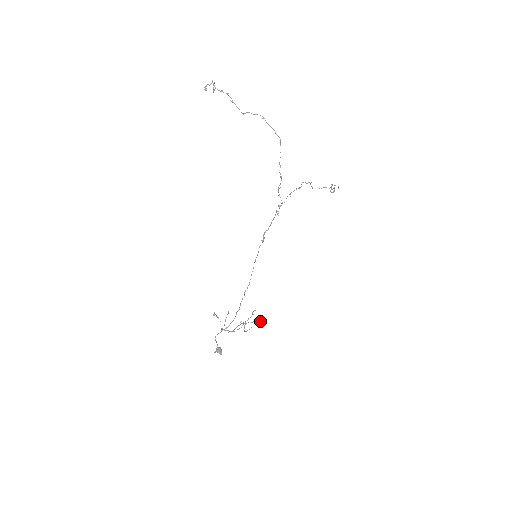
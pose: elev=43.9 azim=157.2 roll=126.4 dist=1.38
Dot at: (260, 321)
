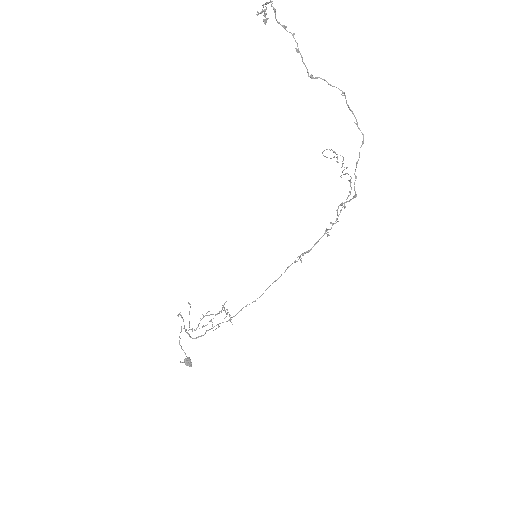
Dot at: occluded
